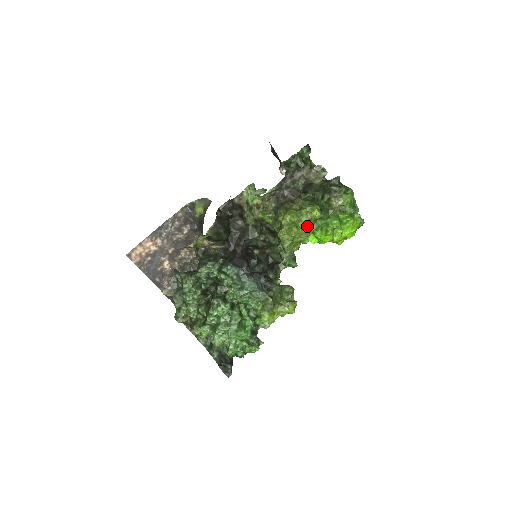
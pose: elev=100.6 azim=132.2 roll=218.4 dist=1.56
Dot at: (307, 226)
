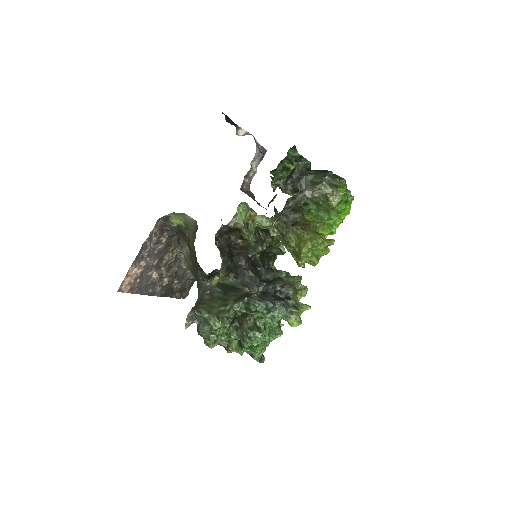
Dot at: (325, 251)
